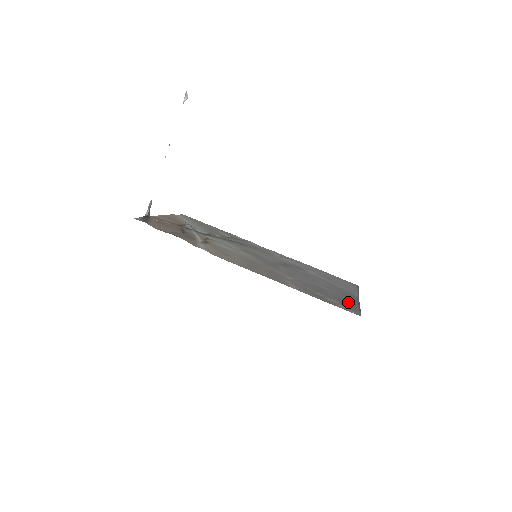
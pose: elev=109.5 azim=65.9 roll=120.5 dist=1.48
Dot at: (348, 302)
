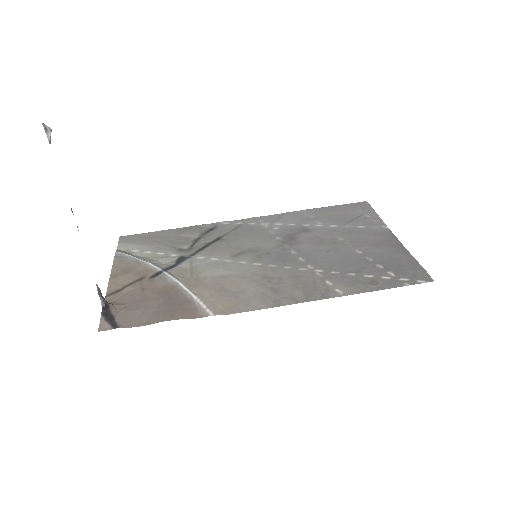
Dot at: (398, 259)
